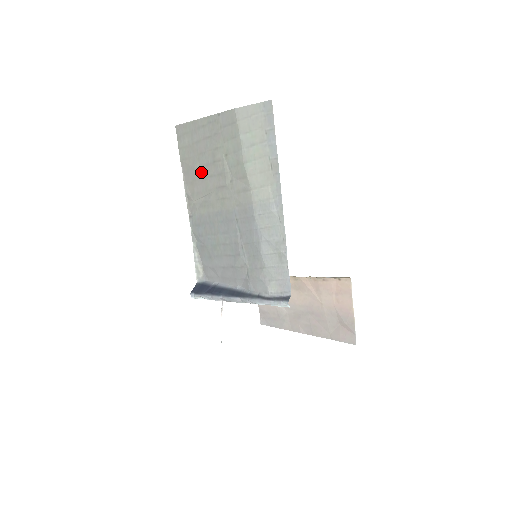
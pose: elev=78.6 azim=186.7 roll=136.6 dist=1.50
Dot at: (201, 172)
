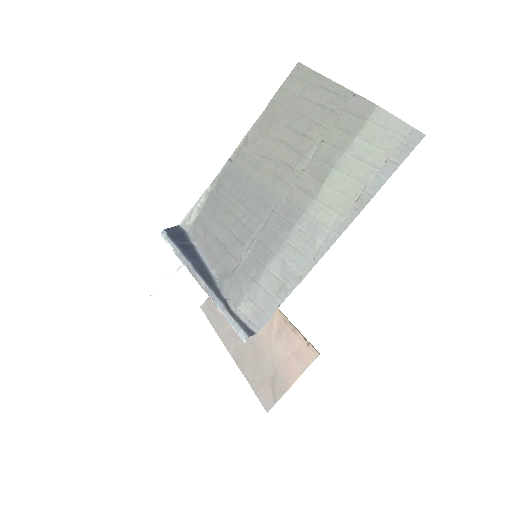
Dot at: (281, 131)
